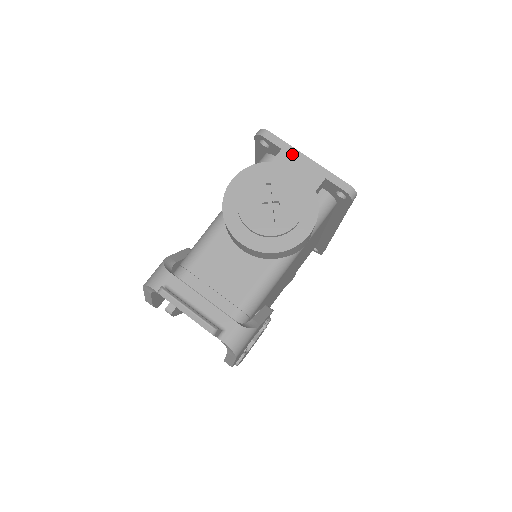
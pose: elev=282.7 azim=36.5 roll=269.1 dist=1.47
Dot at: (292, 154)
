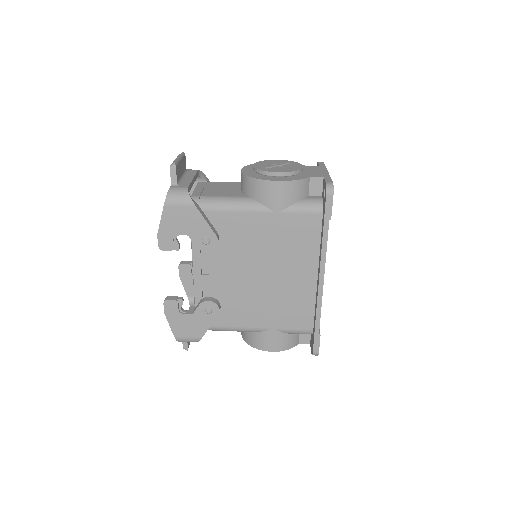
Dot at: (322, 168)
